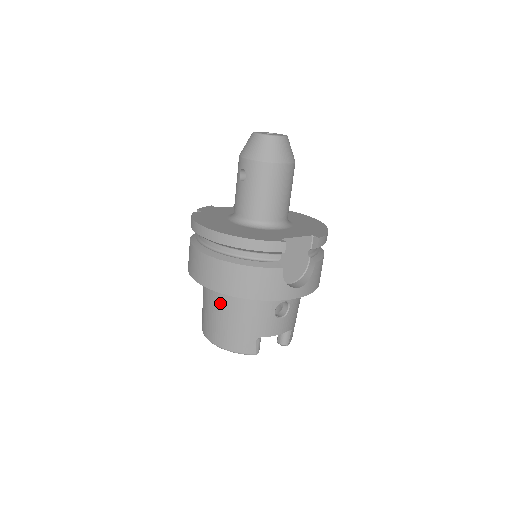
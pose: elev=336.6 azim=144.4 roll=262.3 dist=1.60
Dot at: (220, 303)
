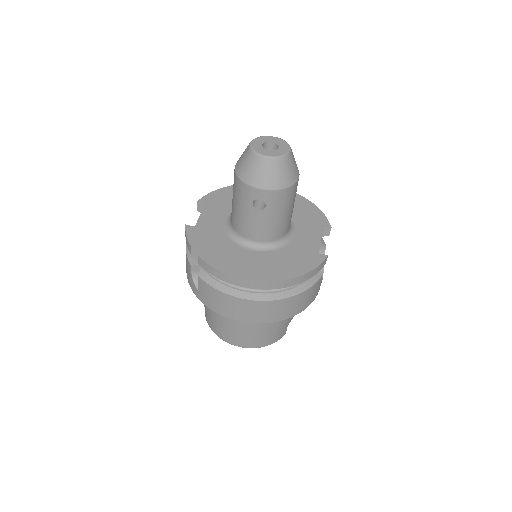
Dot at: occluded
